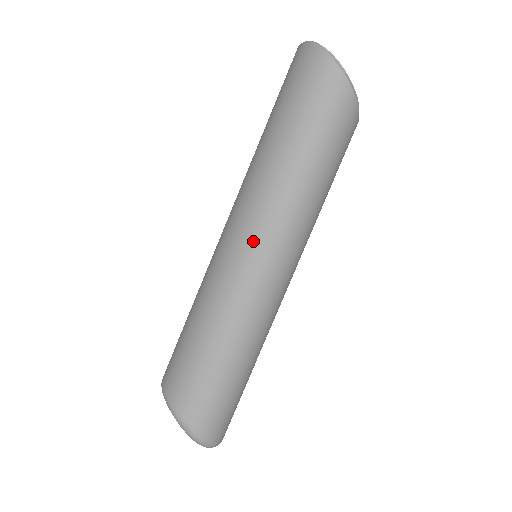
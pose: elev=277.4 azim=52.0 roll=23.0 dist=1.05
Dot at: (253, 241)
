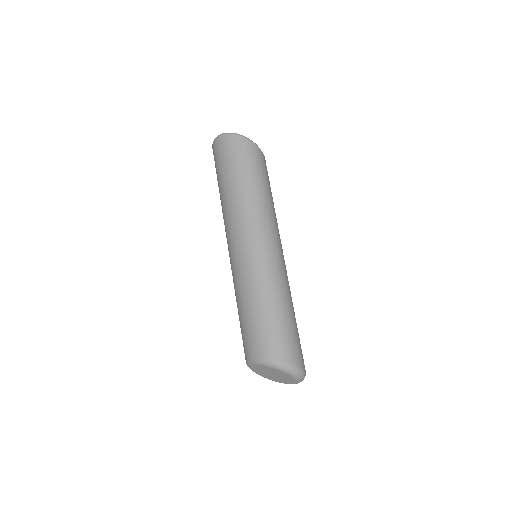
Dot at: (253, 238)
